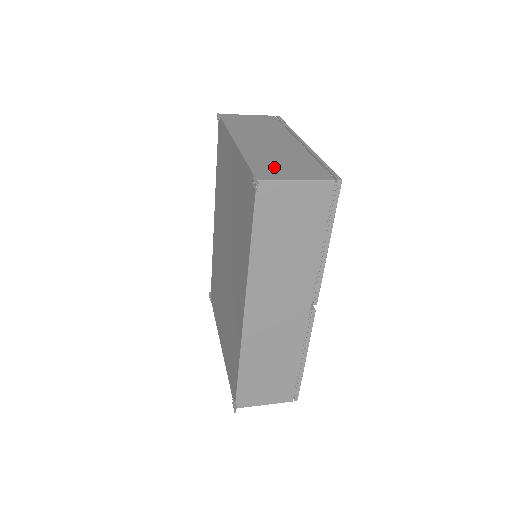
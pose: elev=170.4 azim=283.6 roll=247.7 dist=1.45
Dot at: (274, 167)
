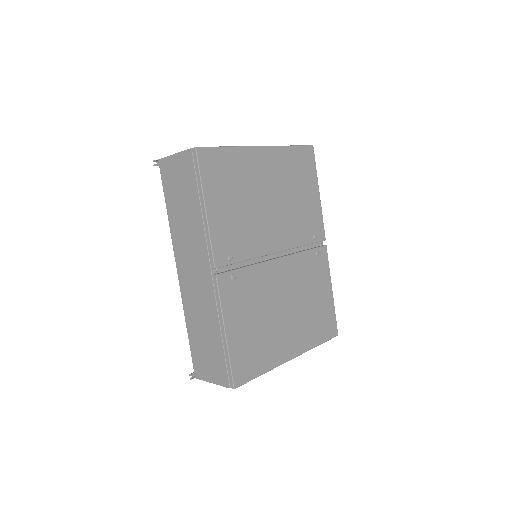
Dot at: occluded
